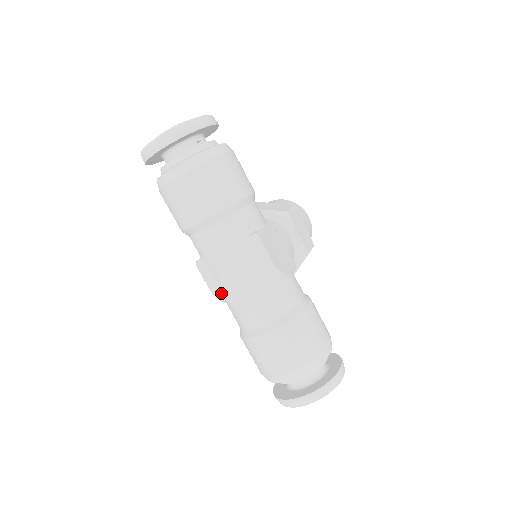
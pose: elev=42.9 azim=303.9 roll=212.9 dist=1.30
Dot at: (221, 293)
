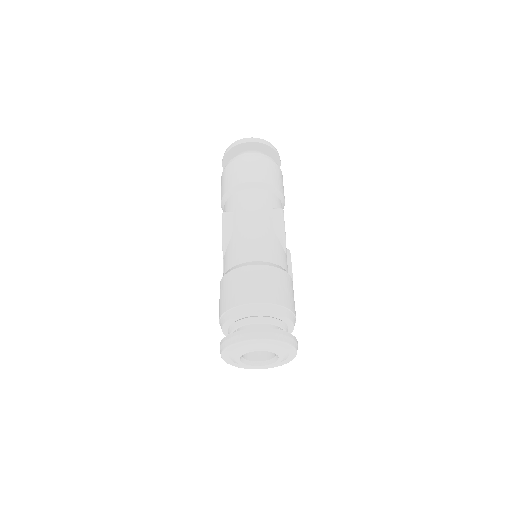
Dot at: (230, 237)
